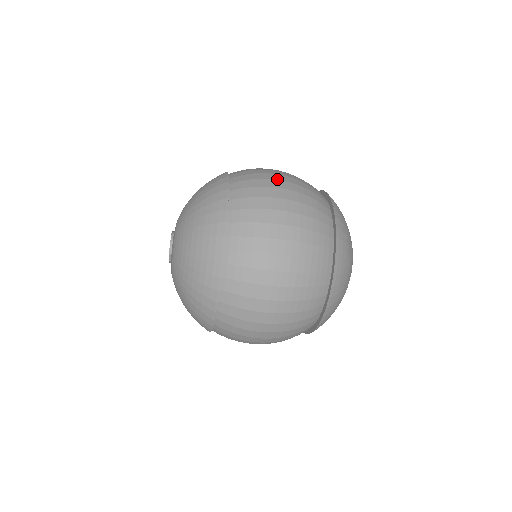
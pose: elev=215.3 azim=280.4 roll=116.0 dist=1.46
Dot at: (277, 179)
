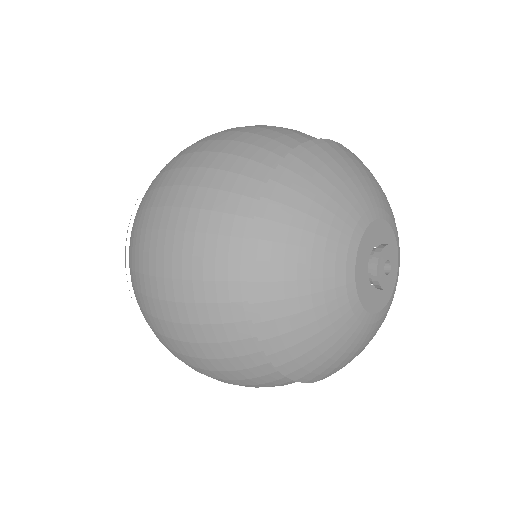
Dot at: (156, 251)
